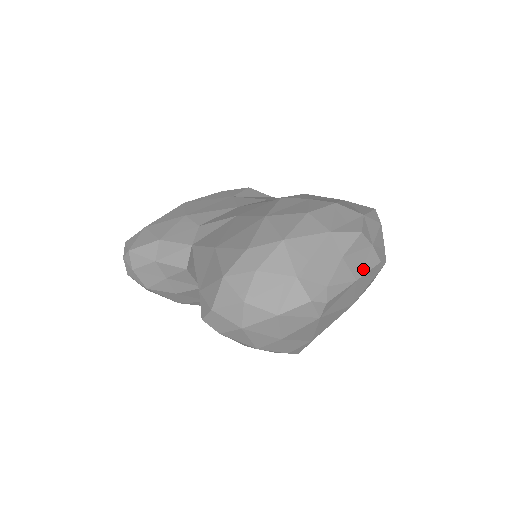
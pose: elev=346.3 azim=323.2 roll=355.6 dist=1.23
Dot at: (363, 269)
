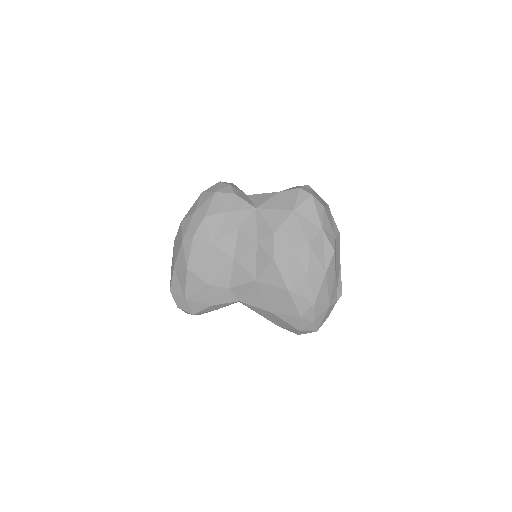
Dot at: (339, 253)
